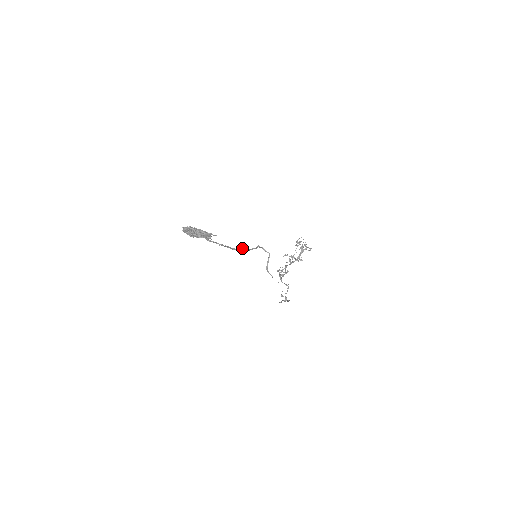
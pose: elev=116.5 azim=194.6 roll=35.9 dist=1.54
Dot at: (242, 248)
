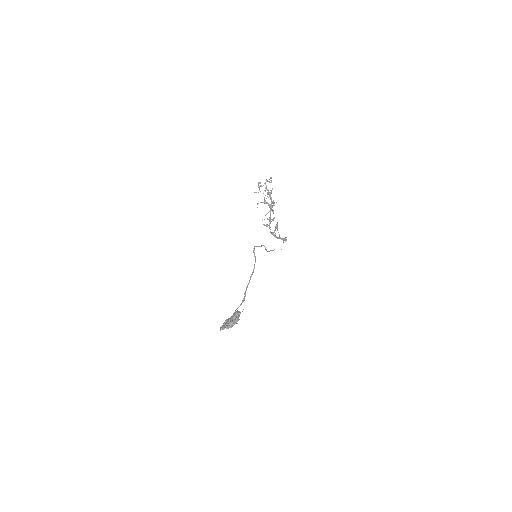
Dot at: (251, 275)
